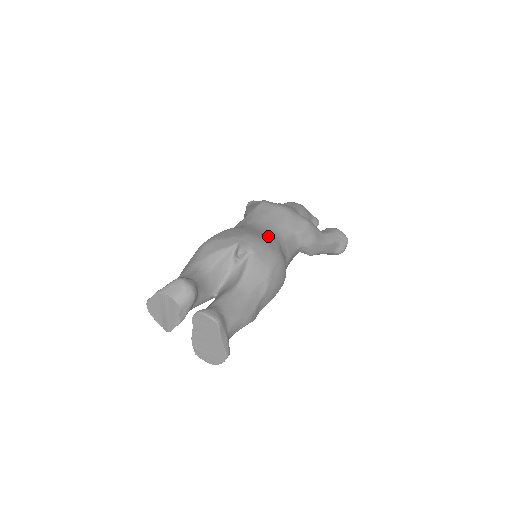
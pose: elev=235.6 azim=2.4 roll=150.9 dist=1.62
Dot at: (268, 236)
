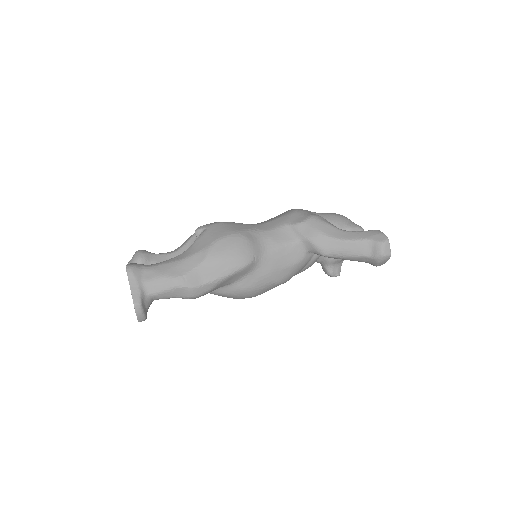
Dot at: (245, 224)
